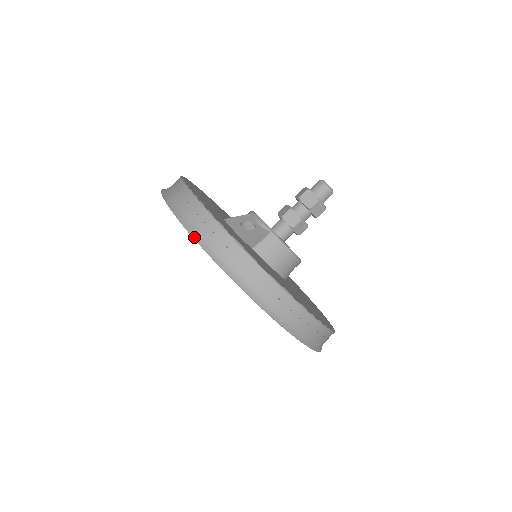
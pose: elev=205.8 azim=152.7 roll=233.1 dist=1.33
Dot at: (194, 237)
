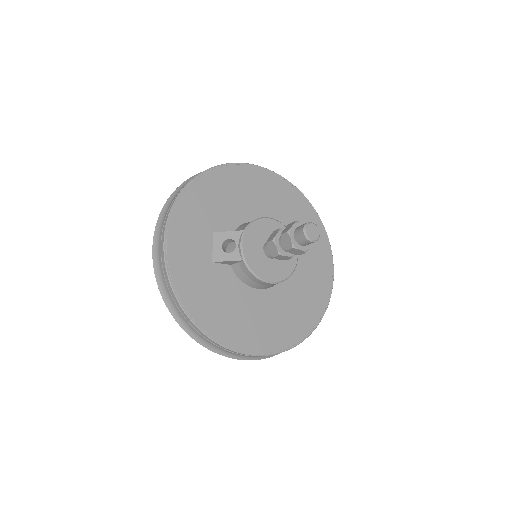
Dot at: (154, 268)
